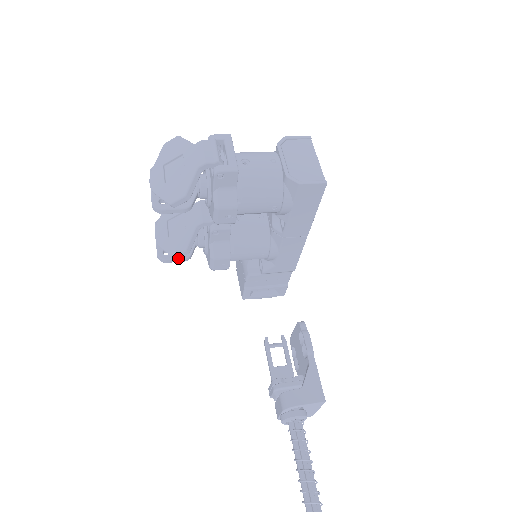
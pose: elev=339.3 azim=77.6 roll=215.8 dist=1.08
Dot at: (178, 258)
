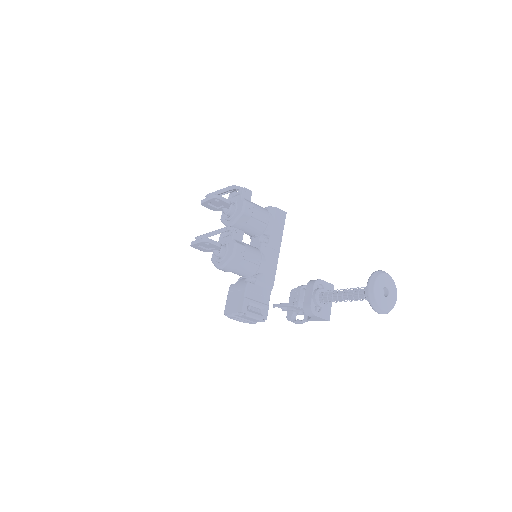
Dot at: (221, 232)
